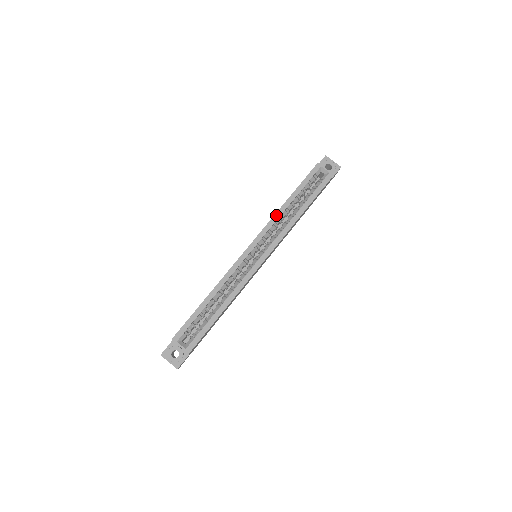
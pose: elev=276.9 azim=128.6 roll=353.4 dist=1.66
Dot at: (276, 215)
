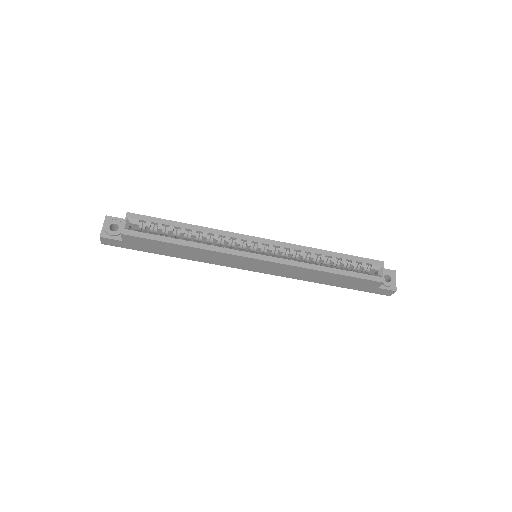
Dot at: (307, 248)
